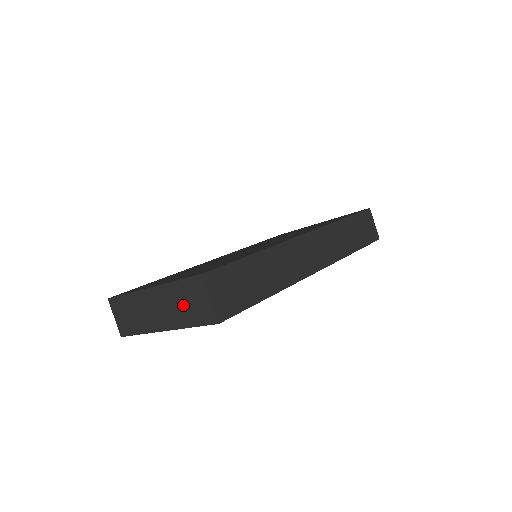
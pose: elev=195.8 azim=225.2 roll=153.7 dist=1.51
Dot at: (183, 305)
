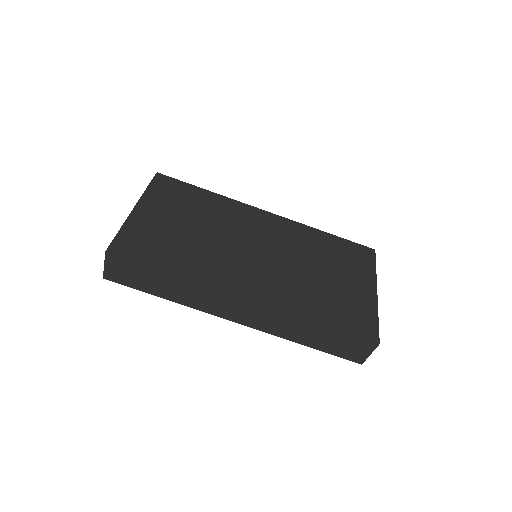
Dot at: occluded
